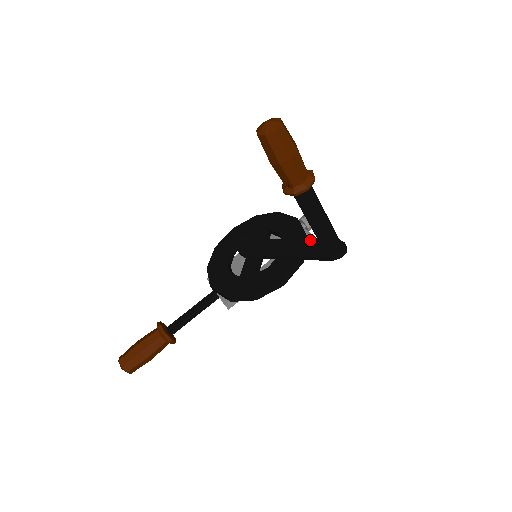
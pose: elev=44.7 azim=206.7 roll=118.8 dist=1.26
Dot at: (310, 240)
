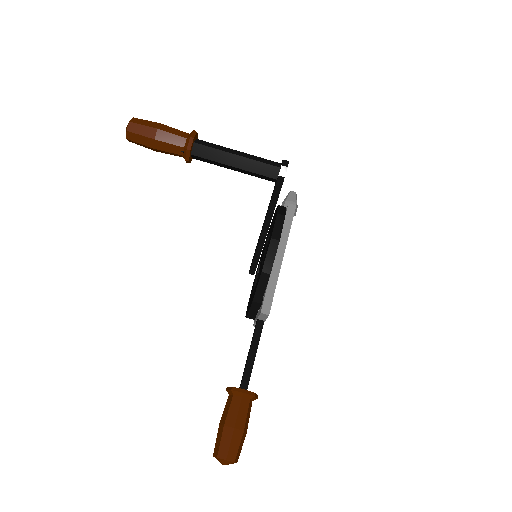
Dot at: occluded
